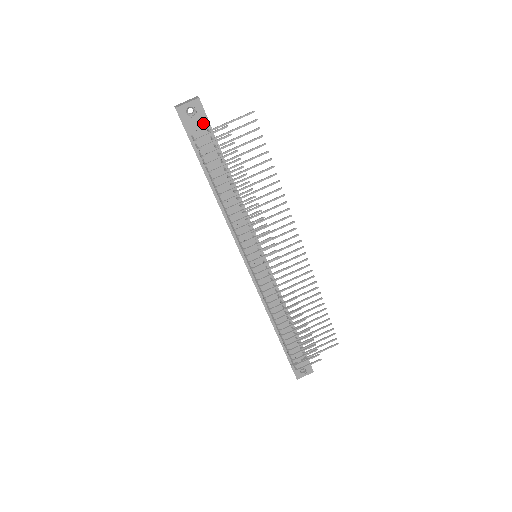
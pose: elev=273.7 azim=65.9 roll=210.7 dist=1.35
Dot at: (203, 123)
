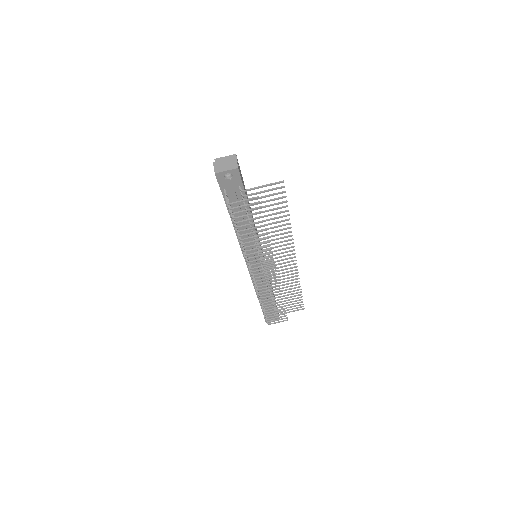
Dot at: (237, 184)
